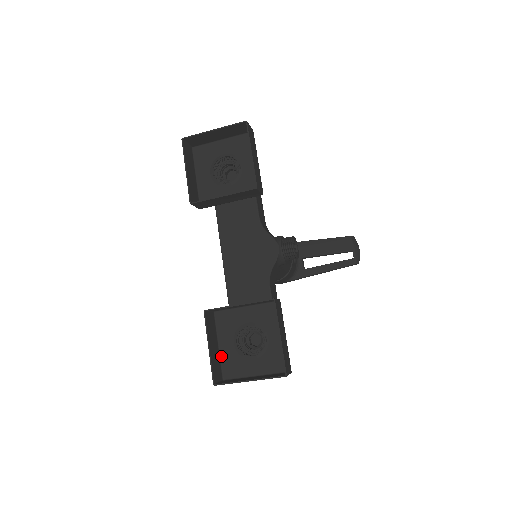
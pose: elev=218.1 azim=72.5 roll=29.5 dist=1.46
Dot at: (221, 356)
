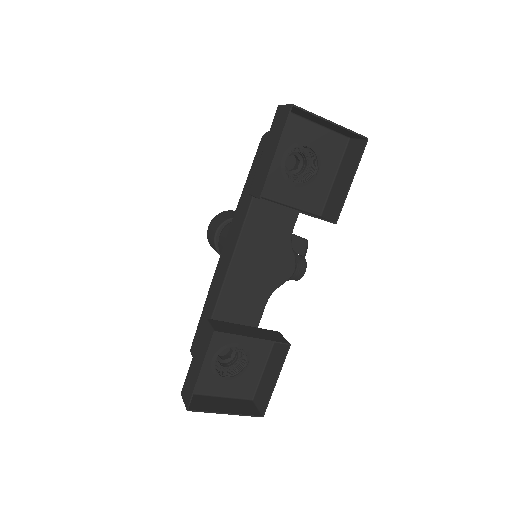
Dot at: occluded
